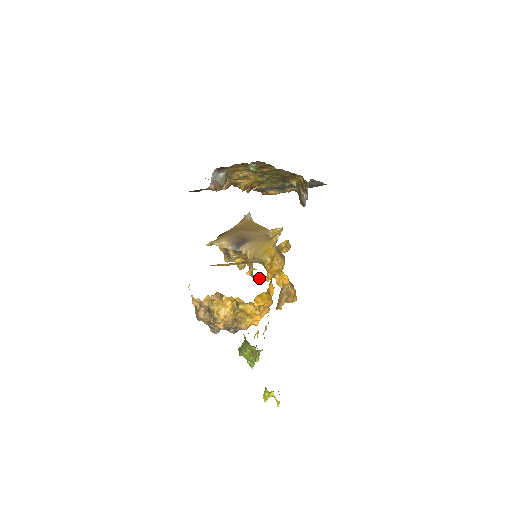
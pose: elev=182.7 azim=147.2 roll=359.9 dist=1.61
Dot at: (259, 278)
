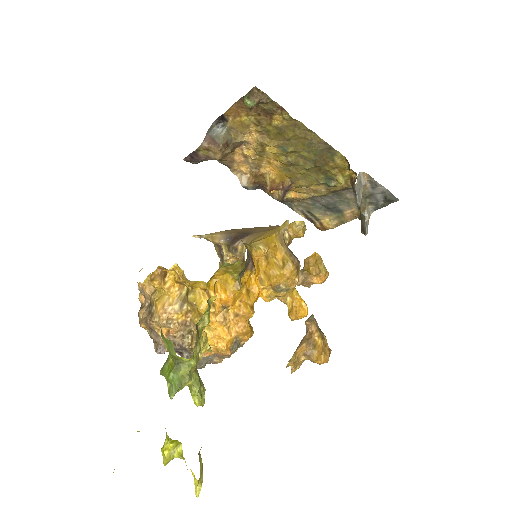
Dot at: occluded
